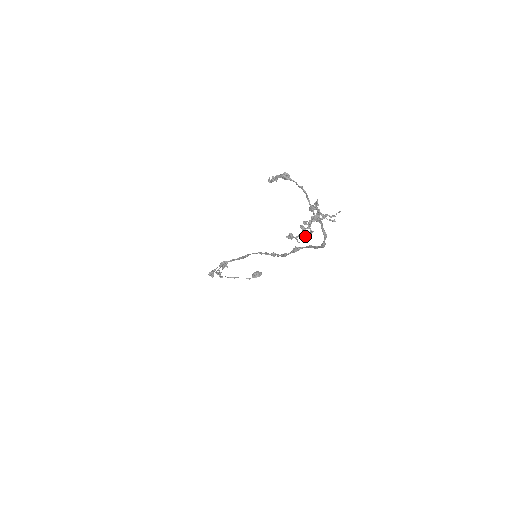
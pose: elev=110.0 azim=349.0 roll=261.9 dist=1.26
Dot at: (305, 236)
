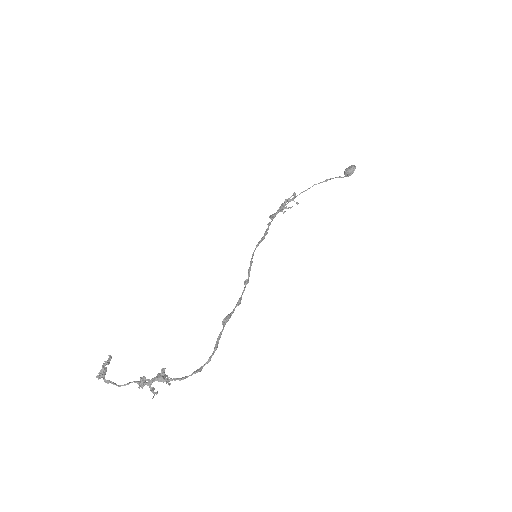
Dot at: occluded
